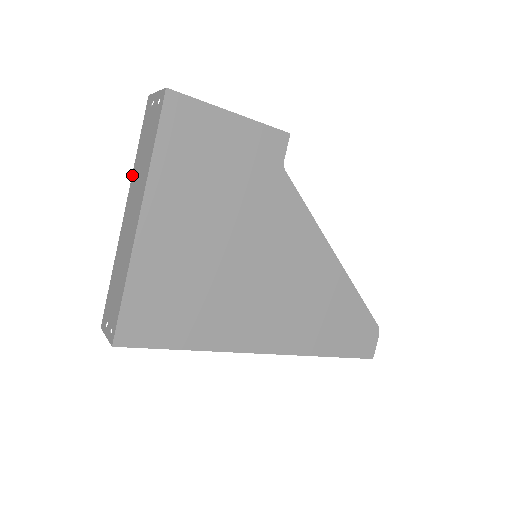
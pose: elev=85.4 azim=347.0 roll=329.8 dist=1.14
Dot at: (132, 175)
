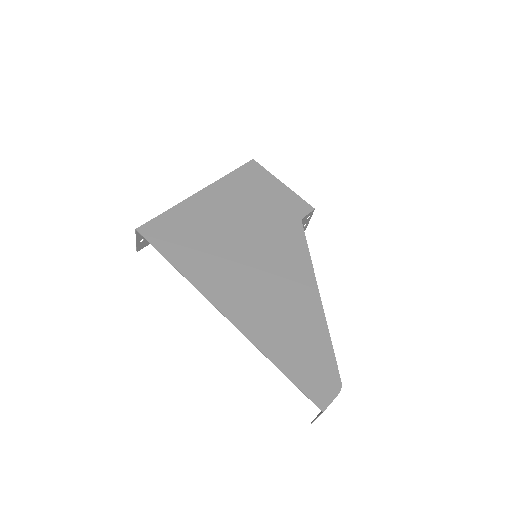
Dot at: occluded
